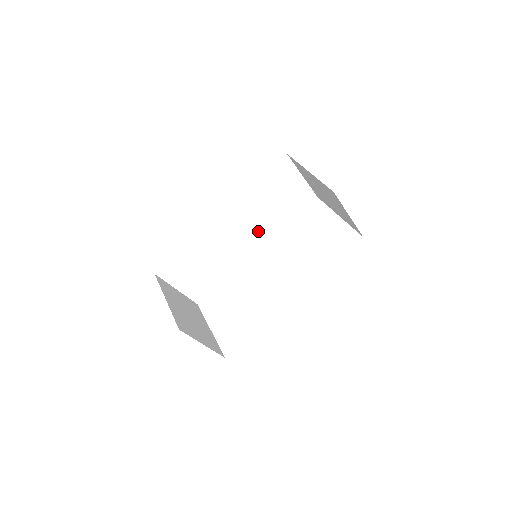
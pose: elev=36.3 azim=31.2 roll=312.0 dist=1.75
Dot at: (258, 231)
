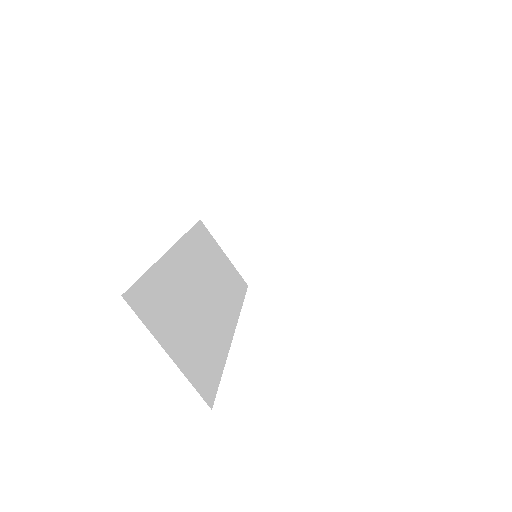
Dot at: (221, 298)
